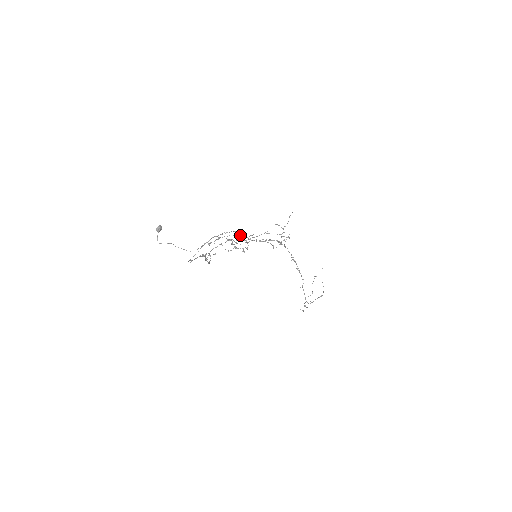
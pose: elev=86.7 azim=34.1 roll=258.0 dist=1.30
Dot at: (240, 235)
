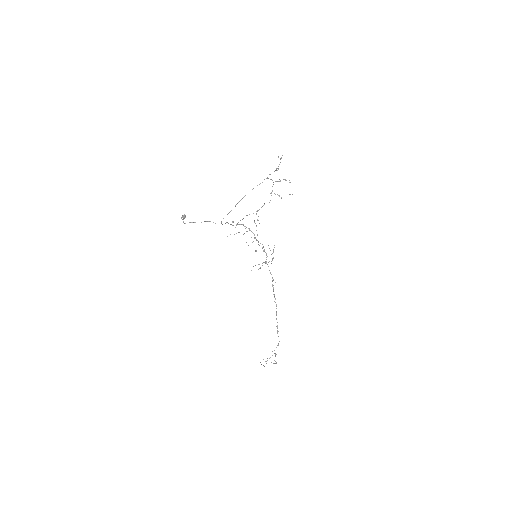
Dot at: (255, 223)
